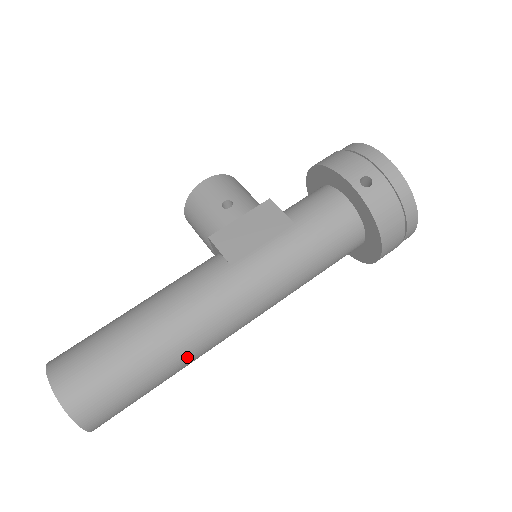
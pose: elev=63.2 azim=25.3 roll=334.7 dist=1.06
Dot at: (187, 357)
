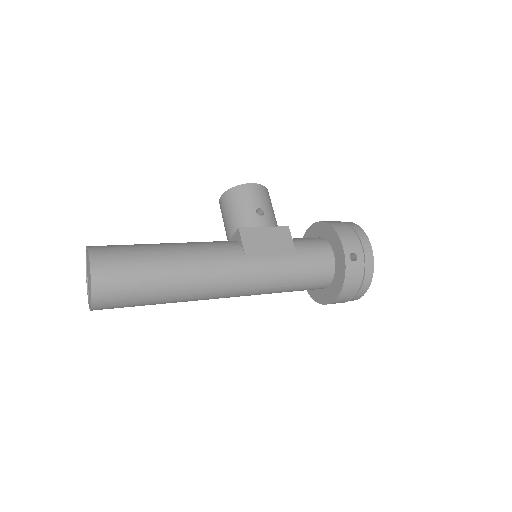
Dot at: (183, 298)
